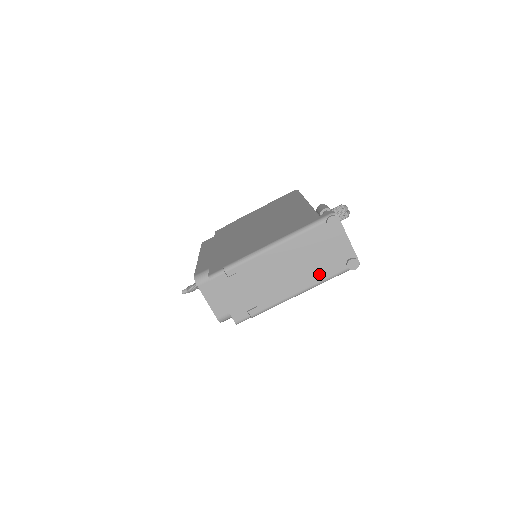
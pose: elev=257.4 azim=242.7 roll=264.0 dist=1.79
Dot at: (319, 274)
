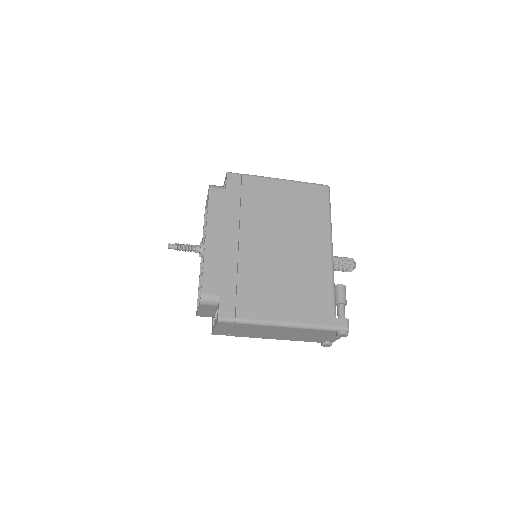
Dot at: (299, 339)
